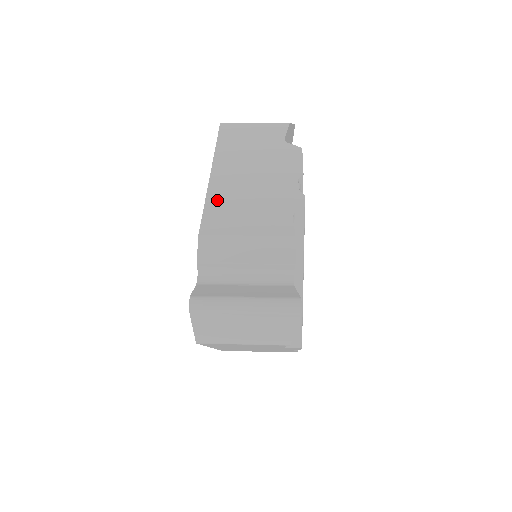
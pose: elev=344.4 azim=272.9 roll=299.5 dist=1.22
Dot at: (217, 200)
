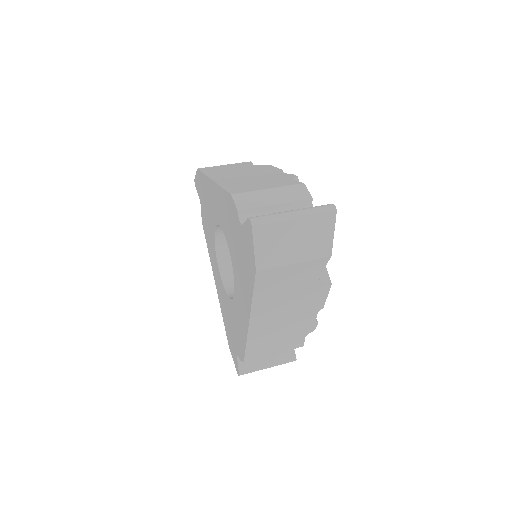
Dot at: (230, 184)
